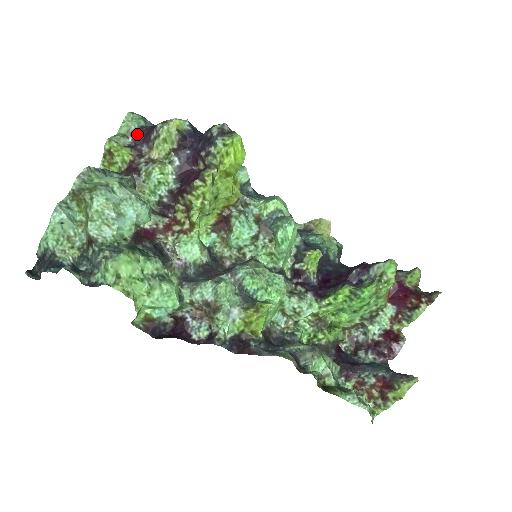
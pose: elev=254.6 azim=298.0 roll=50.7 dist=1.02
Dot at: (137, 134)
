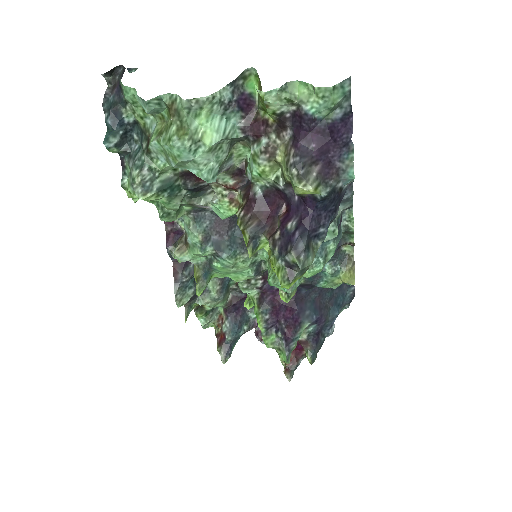
Dot at: (301, 118)
